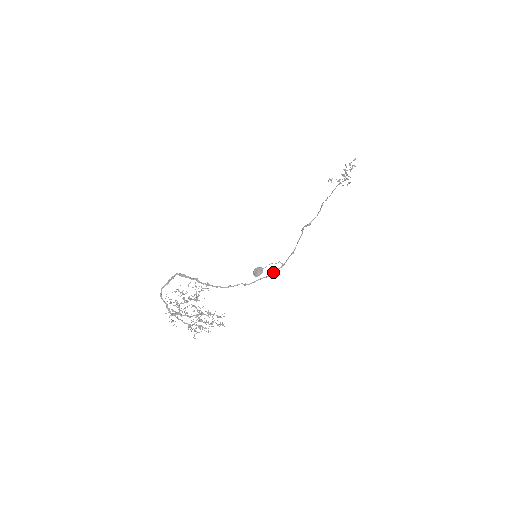
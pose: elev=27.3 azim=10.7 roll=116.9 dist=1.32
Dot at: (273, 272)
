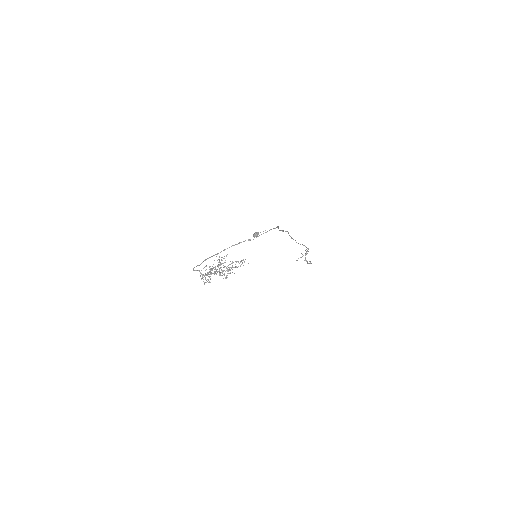
Dot at: (266, 232)
